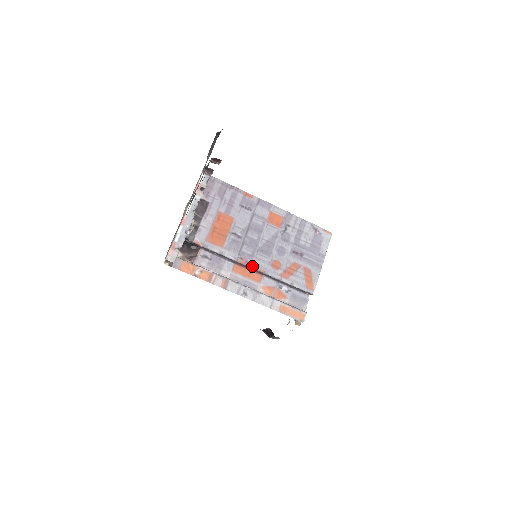
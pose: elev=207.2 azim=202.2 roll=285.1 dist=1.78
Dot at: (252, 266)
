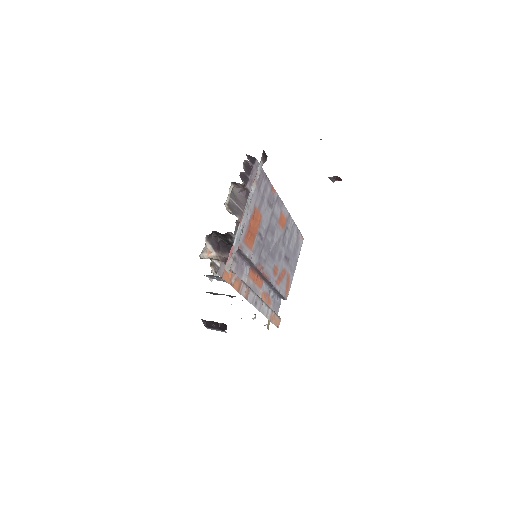
Dot at: (264, 272)
